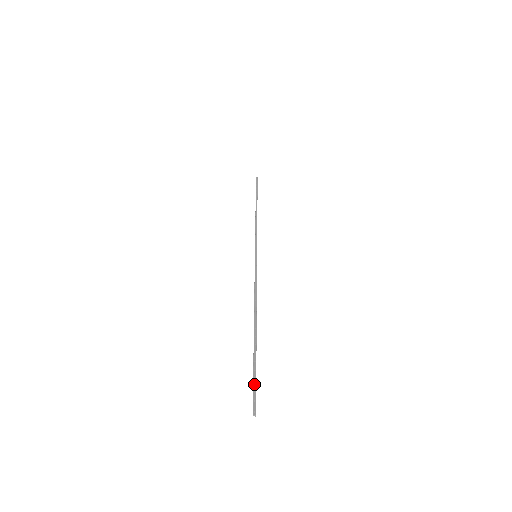
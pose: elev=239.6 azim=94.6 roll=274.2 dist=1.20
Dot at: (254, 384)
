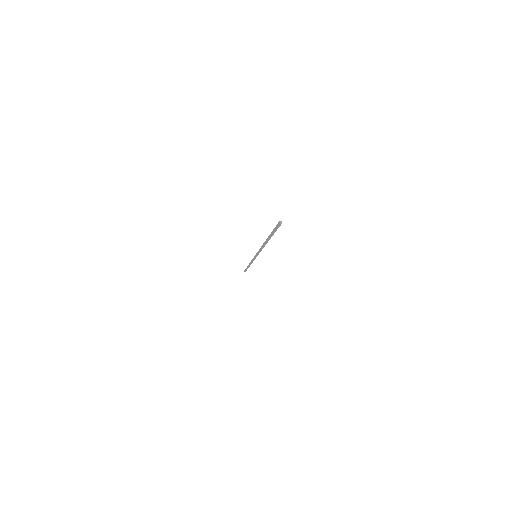
Dot at: (275, 227)
